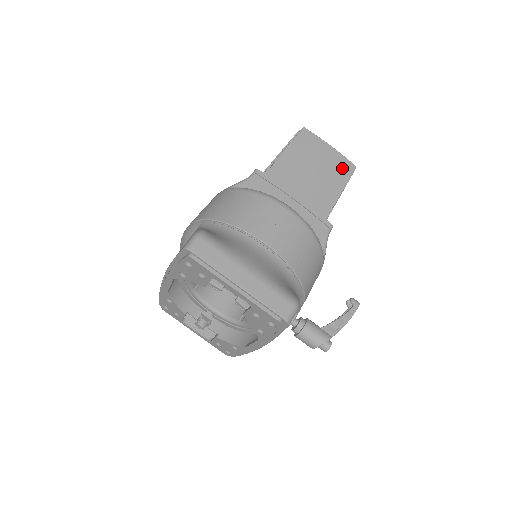
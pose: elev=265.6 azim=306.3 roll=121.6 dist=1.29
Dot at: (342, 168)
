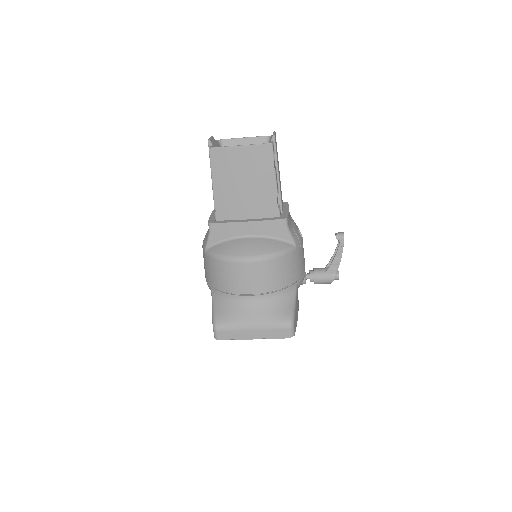
Dot at: (262, 158)
